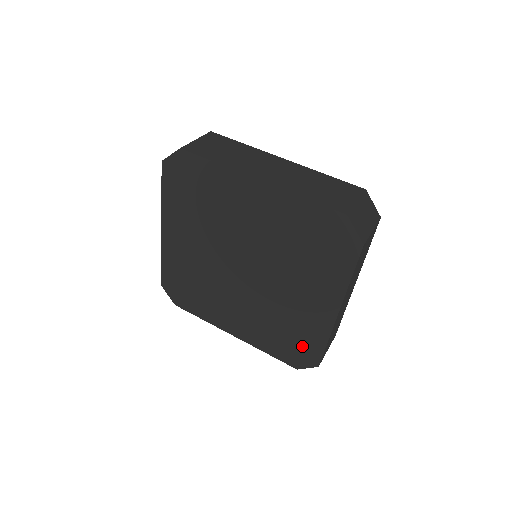
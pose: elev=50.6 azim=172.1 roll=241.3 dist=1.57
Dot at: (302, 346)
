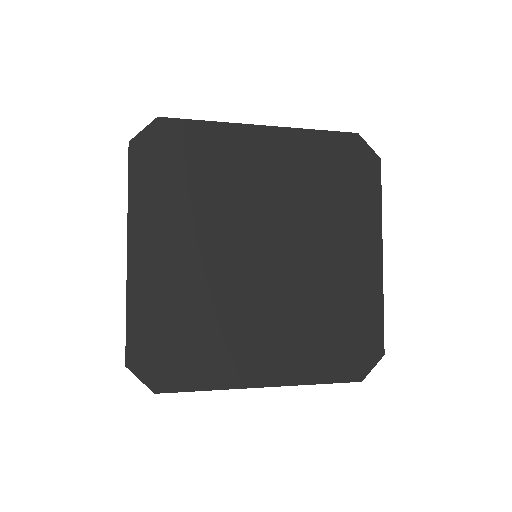
Dot at: (358, 334)
